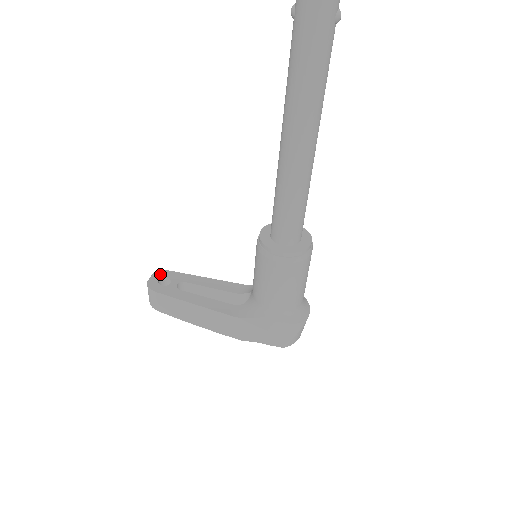
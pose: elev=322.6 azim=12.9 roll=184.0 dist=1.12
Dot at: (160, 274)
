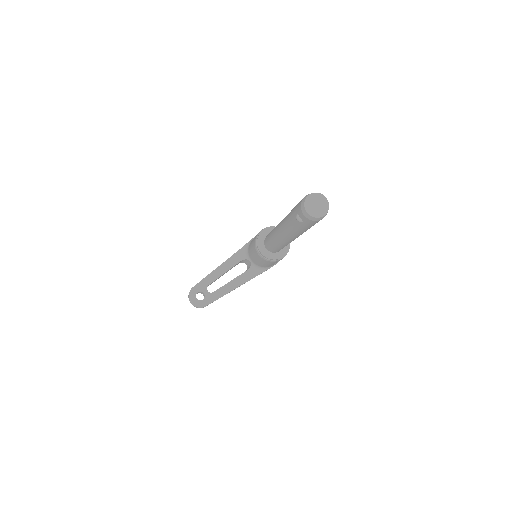
Dot at: (192, 295)
